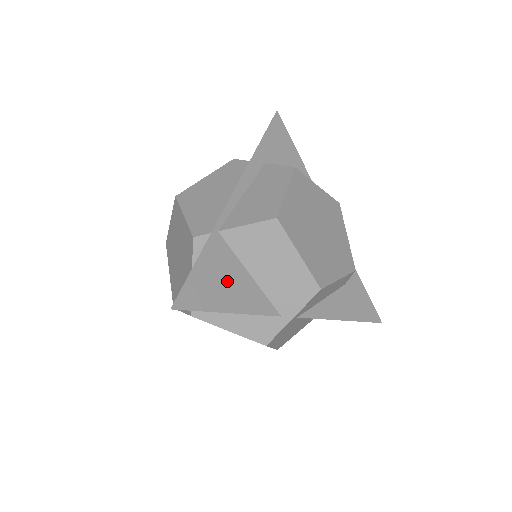
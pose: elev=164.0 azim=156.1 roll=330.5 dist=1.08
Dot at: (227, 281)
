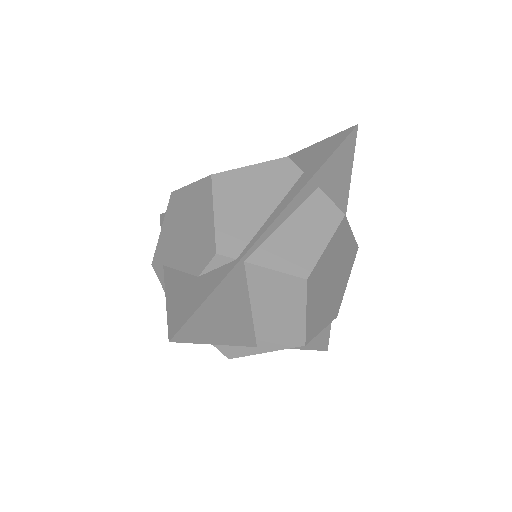
Dot at: (229, 313)
